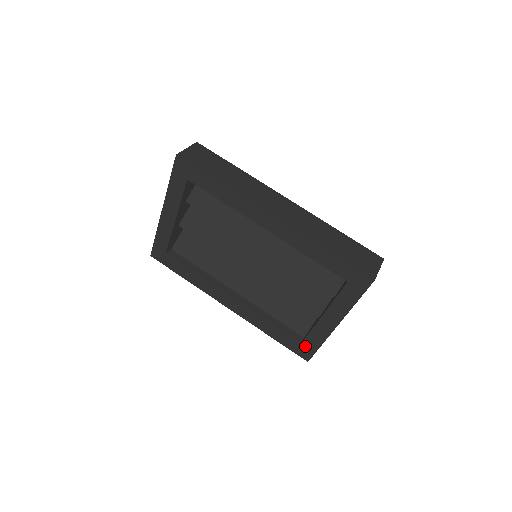
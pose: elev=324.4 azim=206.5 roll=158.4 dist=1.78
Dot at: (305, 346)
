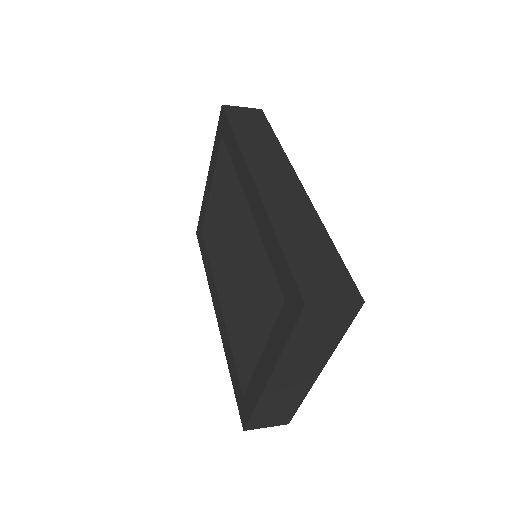
Dot at: (245, 401)
